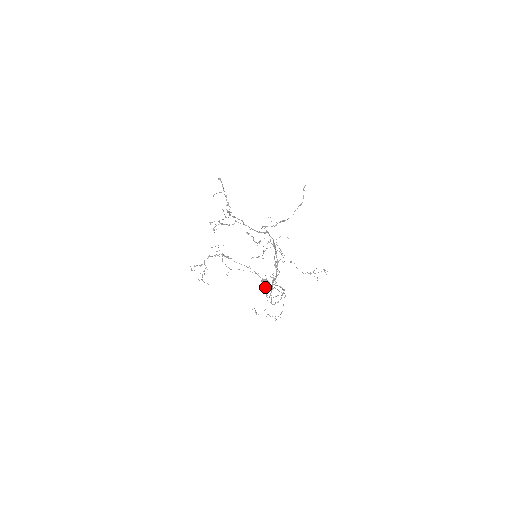
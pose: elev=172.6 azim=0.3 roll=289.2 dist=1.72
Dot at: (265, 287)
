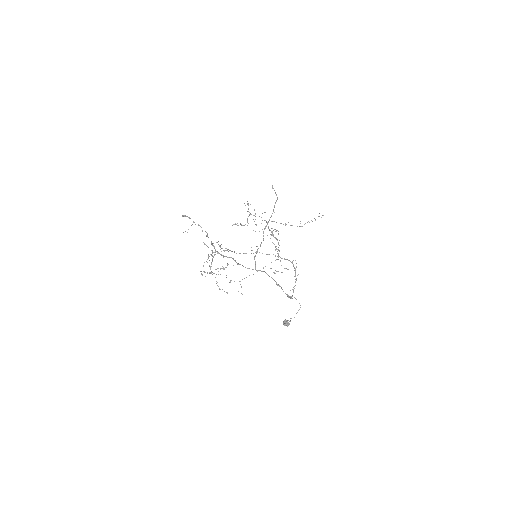
Dot at: occluded
